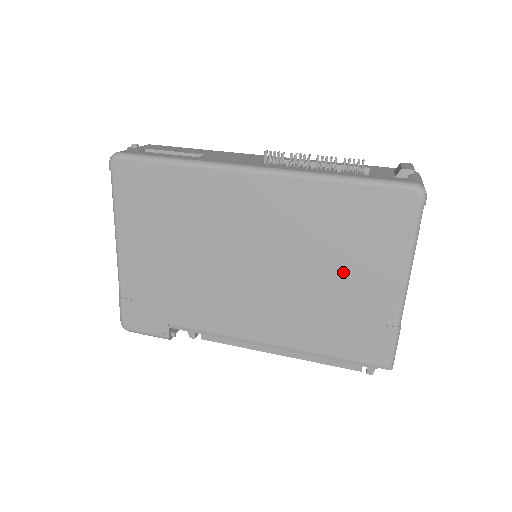
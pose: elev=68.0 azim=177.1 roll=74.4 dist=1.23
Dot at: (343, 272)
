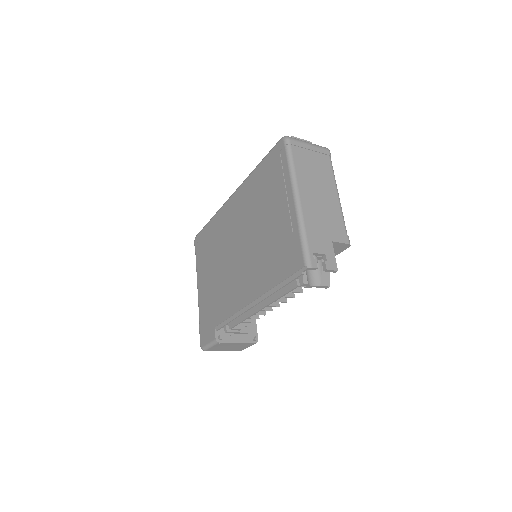
Dot at: (269, 216)
